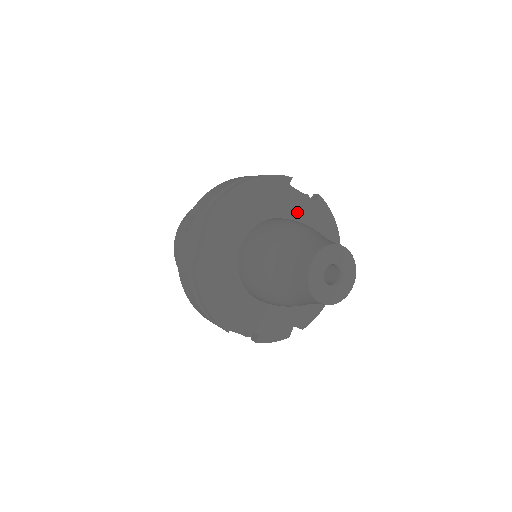
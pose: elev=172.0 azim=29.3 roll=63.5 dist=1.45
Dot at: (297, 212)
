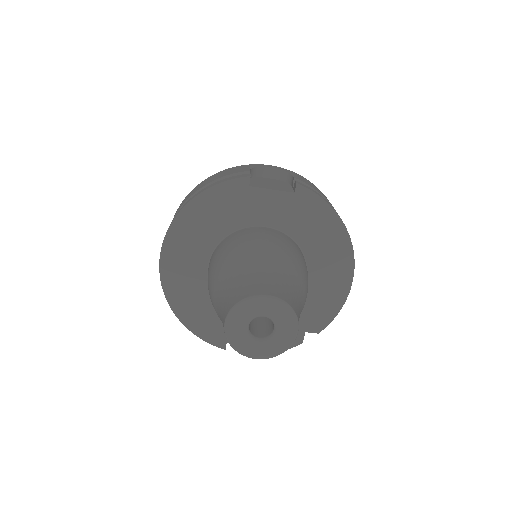
Dot at: (270, 213)
